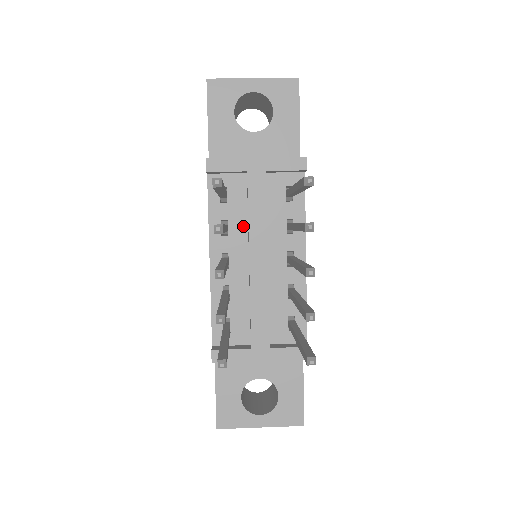
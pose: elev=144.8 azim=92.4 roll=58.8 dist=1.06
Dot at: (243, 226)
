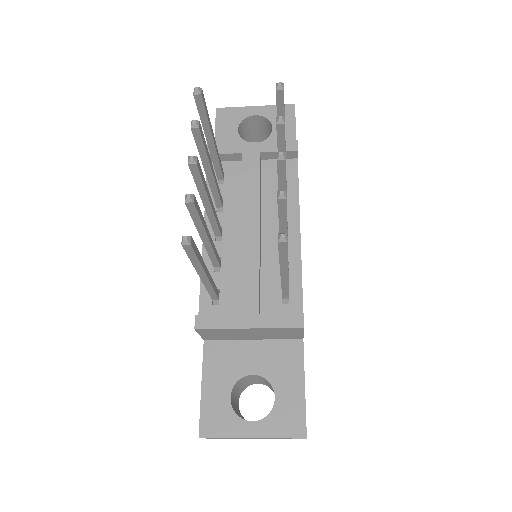
Dot at: (238, 203)
